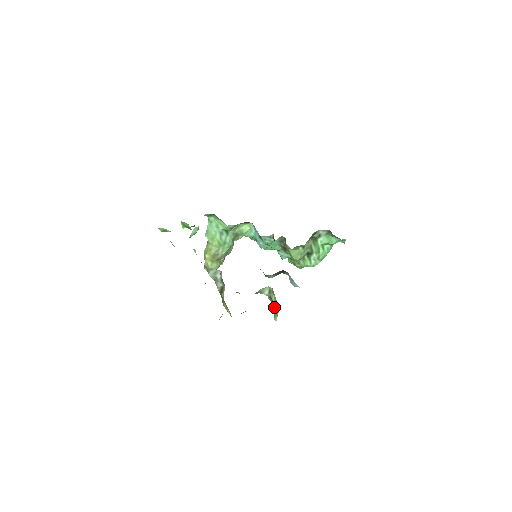
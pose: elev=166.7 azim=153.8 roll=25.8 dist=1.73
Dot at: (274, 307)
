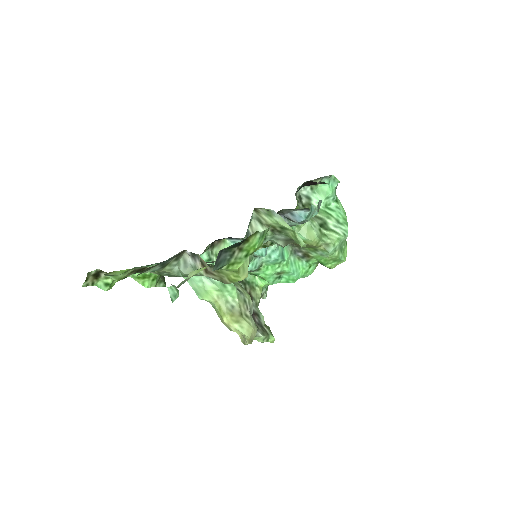
Dot at: (288, 237)
